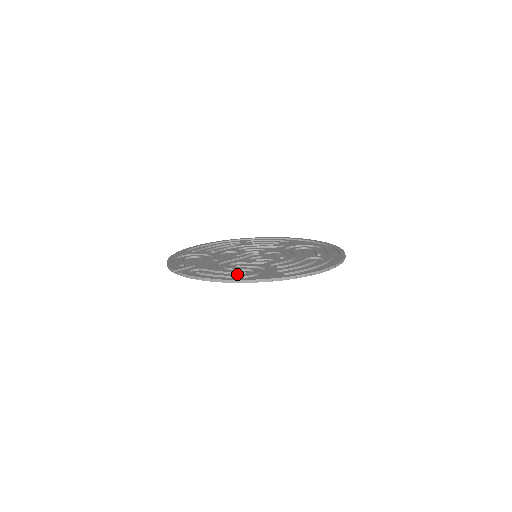
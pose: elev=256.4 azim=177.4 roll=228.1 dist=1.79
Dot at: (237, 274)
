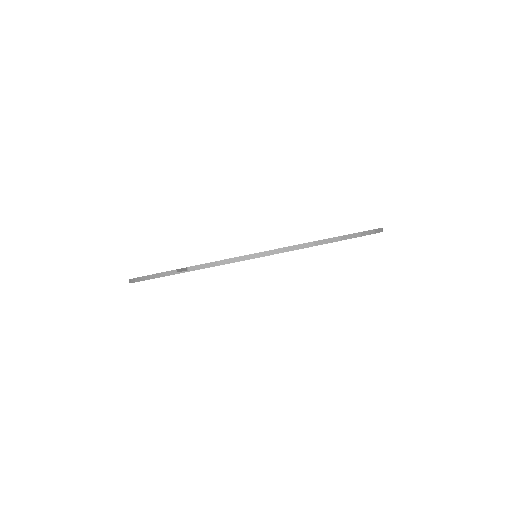
Dot at: occluded
